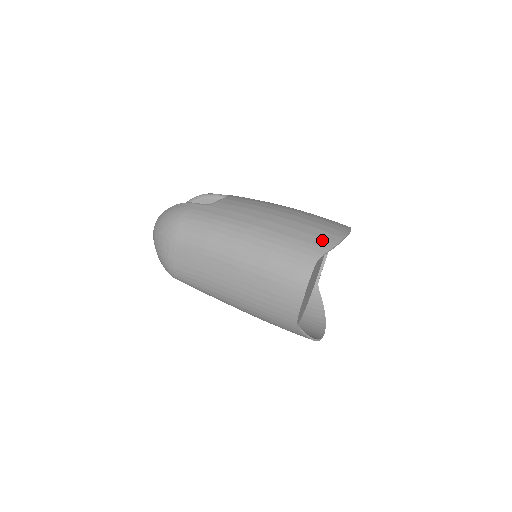
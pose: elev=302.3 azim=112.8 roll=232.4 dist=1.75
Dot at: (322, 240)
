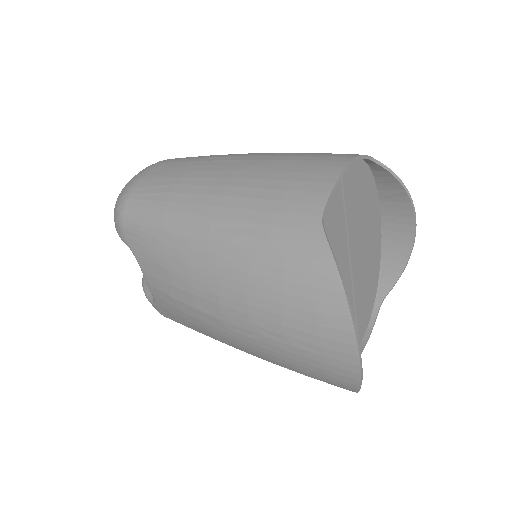
Dot at: (377, 176)
